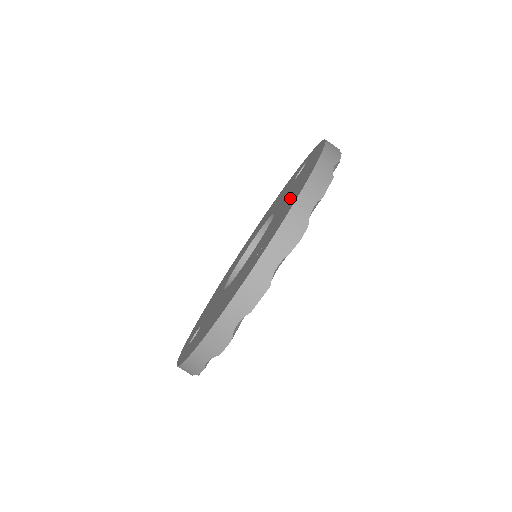
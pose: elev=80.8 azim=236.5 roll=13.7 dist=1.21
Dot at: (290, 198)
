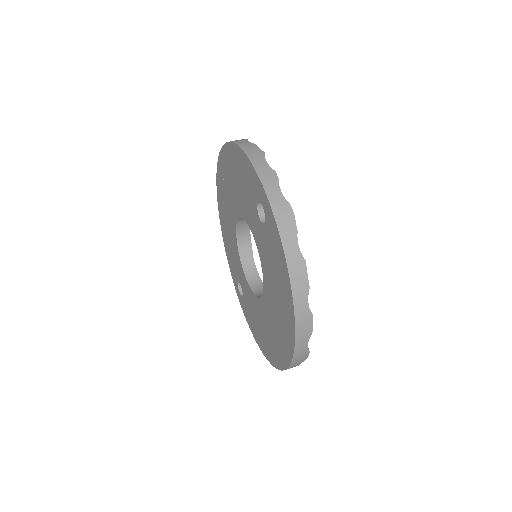
Dot at: (226, 221)
